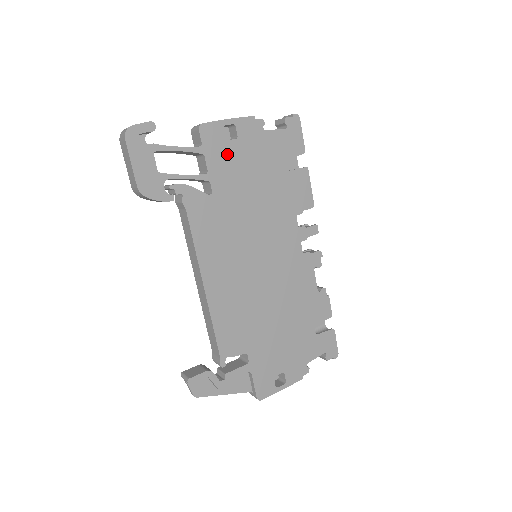
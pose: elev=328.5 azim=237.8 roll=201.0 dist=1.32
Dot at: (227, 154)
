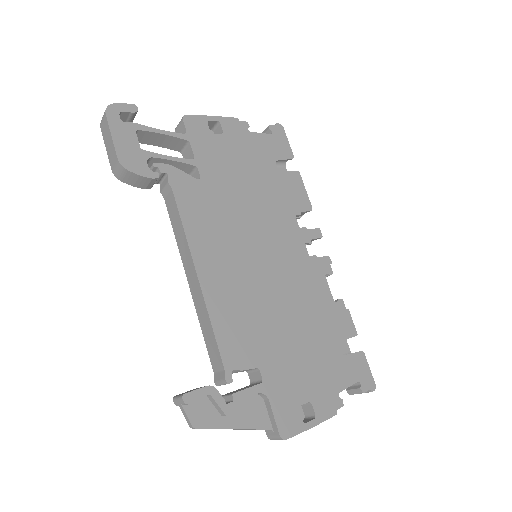
Dot at: (214, 145)
